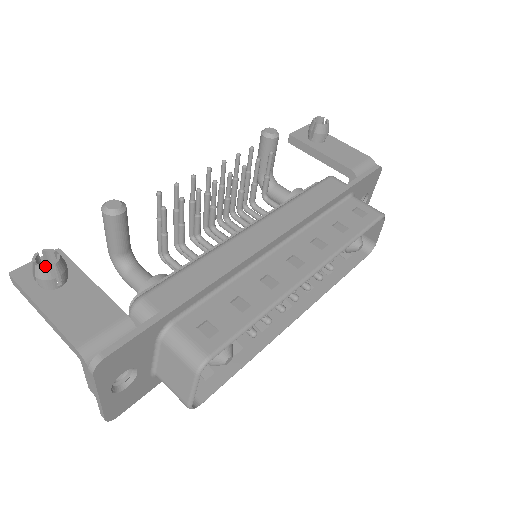
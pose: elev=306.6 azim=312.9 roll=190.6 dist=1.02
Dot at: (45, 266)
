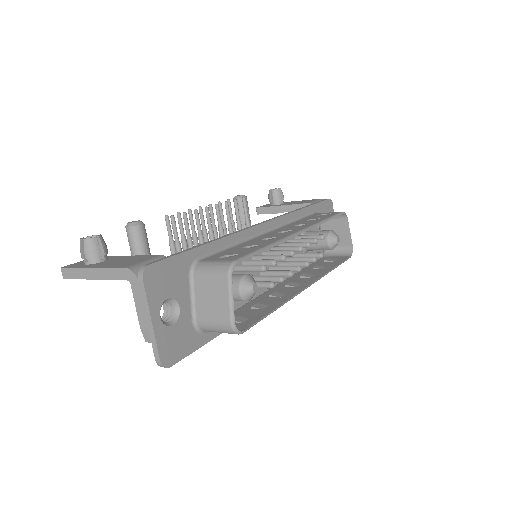
Dot at: (91, 237)
